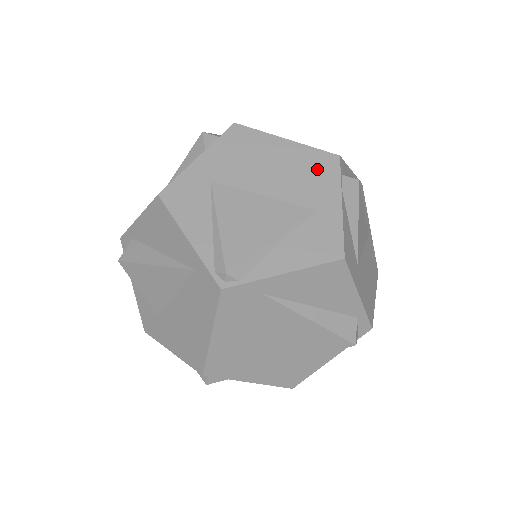
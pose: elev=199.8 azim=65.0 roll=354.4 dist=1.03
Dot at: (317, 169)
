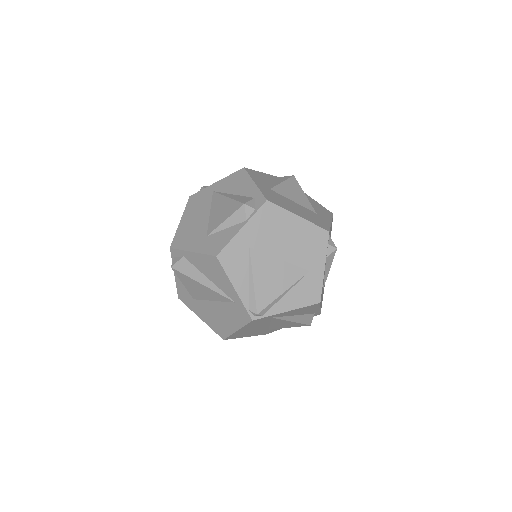
Dot at: (314, 241)
